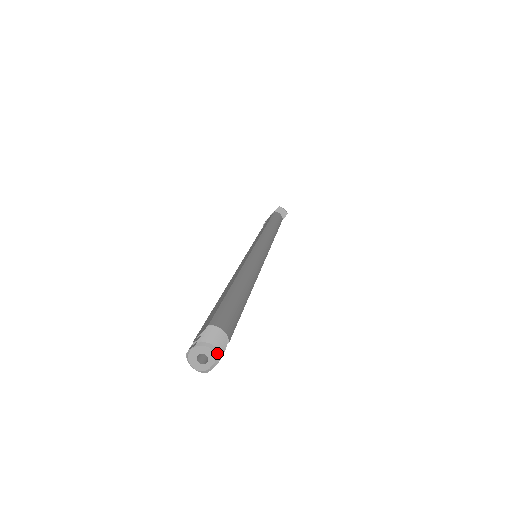
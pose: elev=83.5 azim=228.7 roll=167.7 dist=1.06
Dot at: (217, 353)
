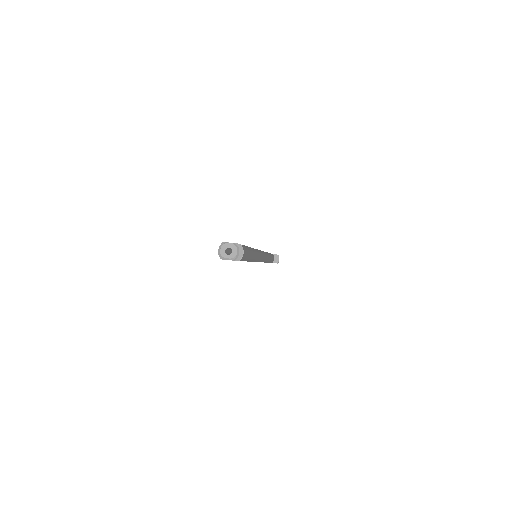
Dot at: (237, 256)
